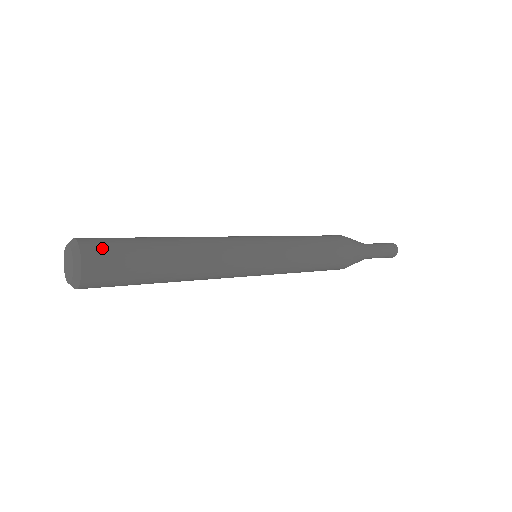
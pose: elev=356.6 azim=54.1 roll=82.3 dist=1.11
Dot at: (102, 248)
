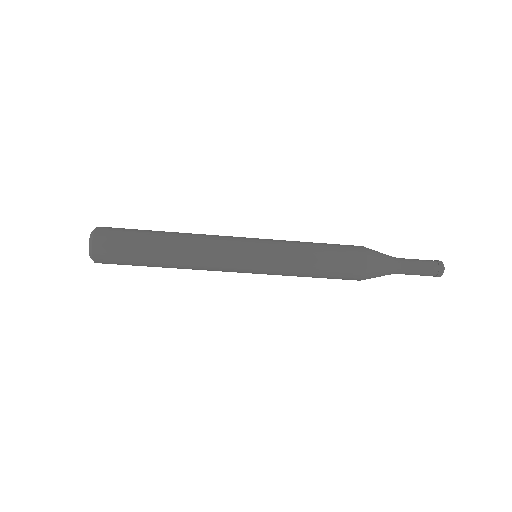
Dot at: (113, 228)
